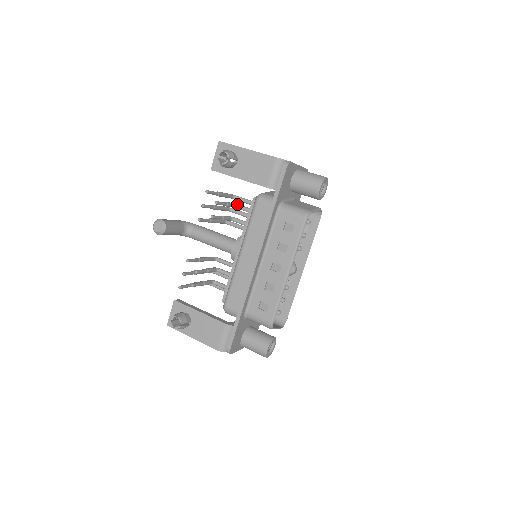
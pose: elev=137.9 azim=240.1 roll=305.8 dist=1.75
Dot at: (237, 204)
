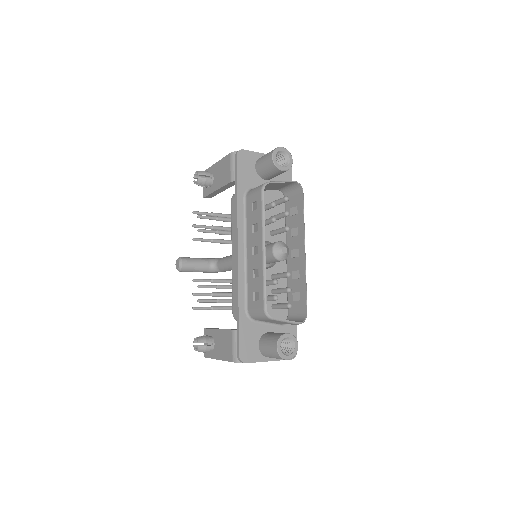
Dot at: occluded
